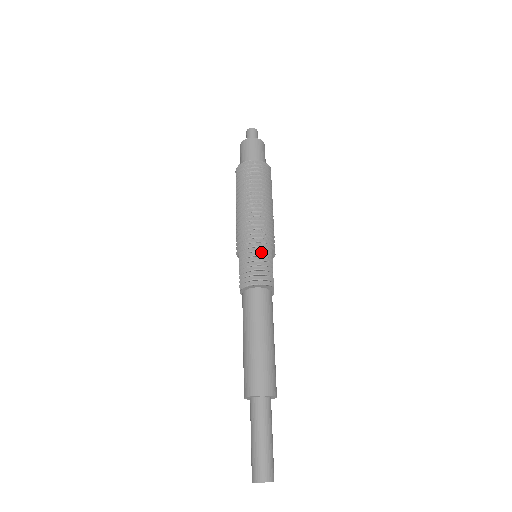
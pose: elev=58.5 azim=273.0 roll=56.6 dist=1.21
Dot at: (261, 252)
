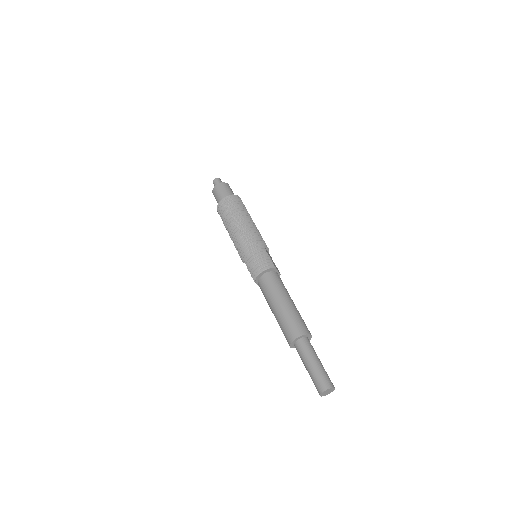
Dot at: (256, 250)
